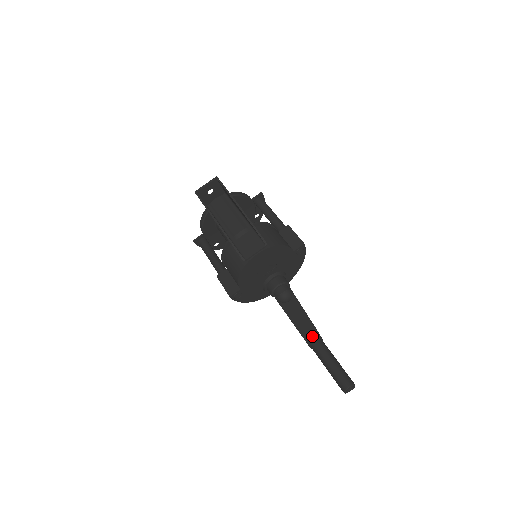
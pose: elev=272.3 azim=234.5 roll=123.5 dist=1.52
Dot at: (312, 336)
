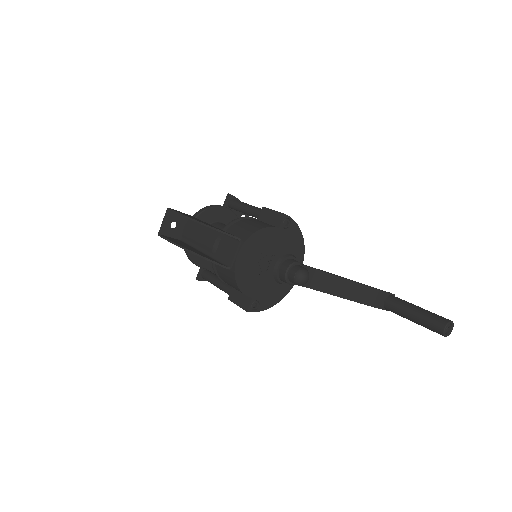
Dot at: (376, 298)
